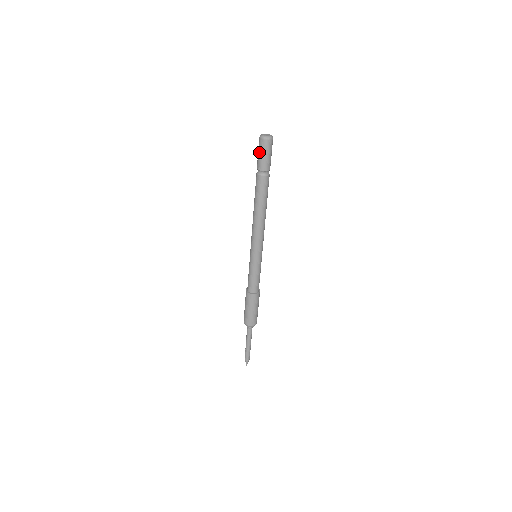
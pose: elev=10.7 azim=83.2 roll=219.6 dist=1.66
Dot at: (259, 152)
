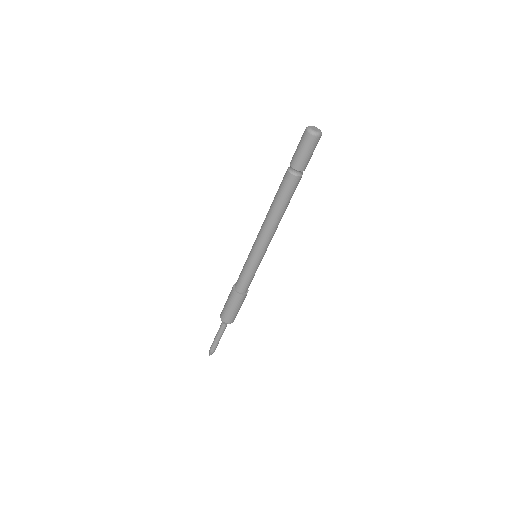
Dot at: (303, 150)
